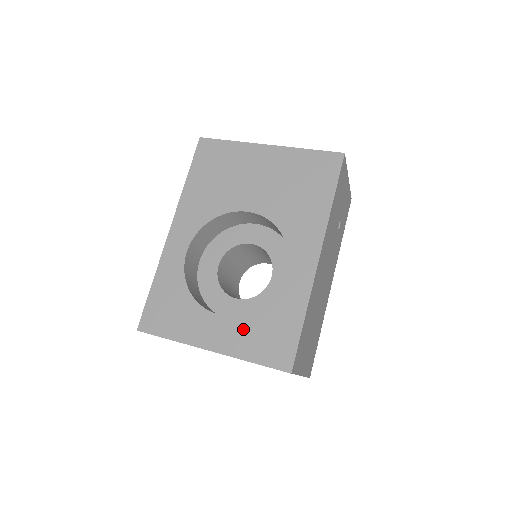
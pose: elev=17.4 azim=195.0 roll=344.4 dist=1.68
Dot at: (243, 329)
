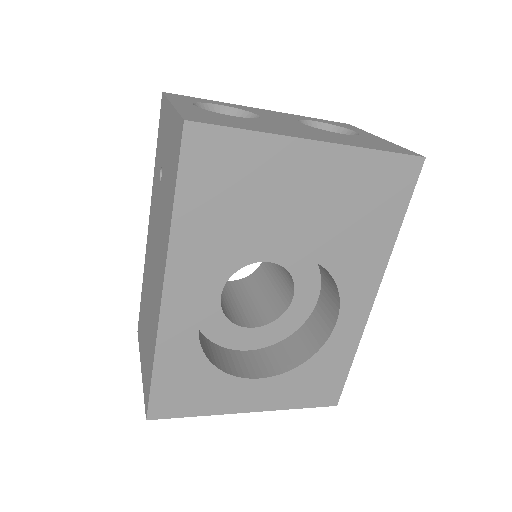
Dot at: (287, 385)
